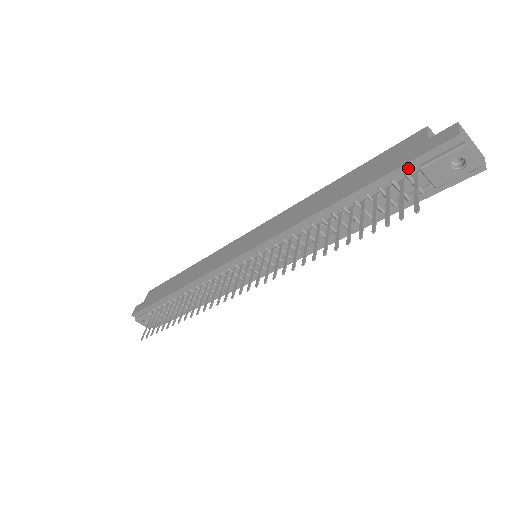
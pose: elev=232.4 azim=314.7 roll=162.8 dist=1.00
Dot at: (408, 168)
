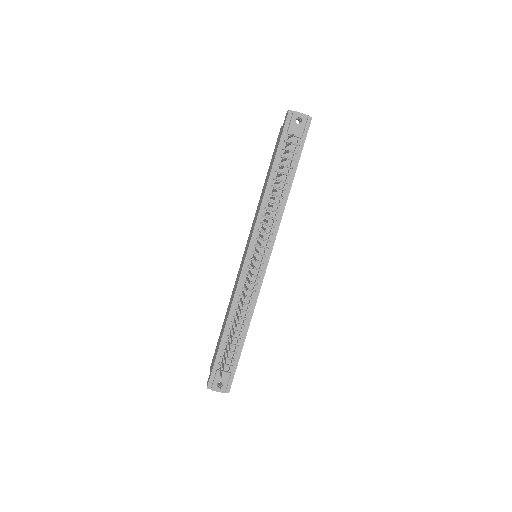
Dot at: (284, 138)
